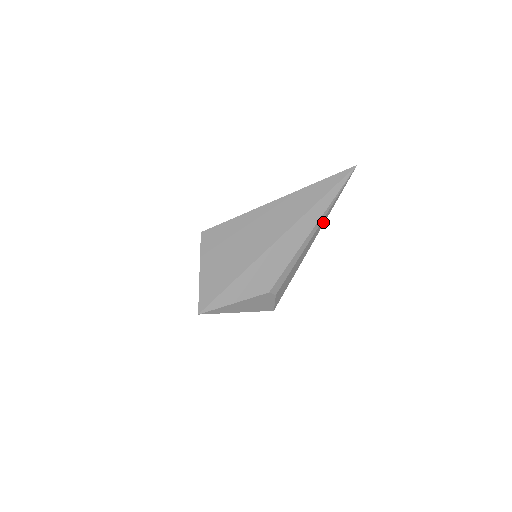
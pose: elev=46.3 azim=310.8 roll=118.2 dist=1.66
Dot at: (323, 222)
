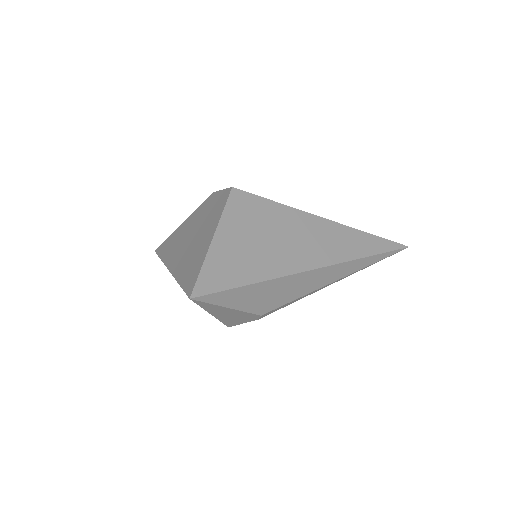
Dot at: occluded
